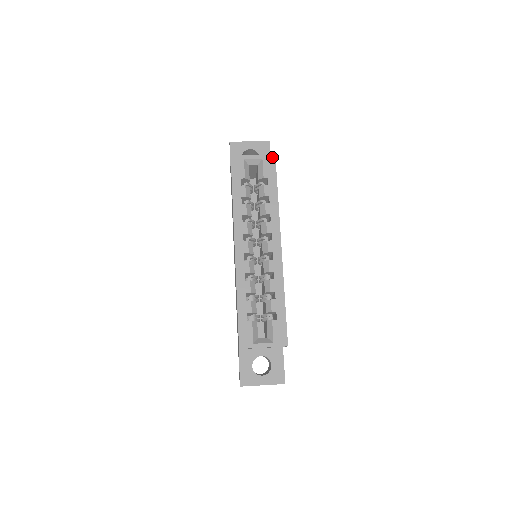
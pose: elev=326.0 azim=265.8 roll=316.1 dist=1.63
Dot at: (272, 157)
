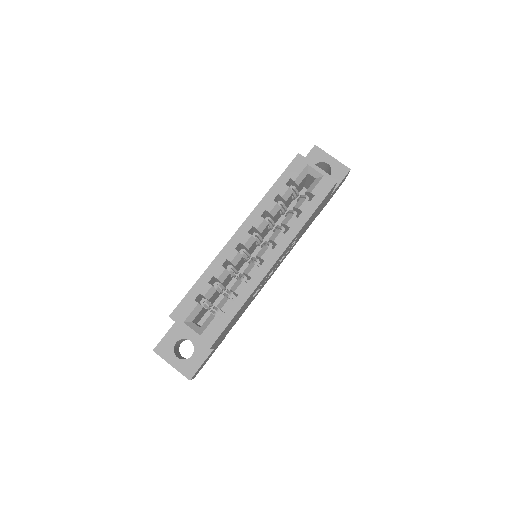
Dot at: (333, 181)
